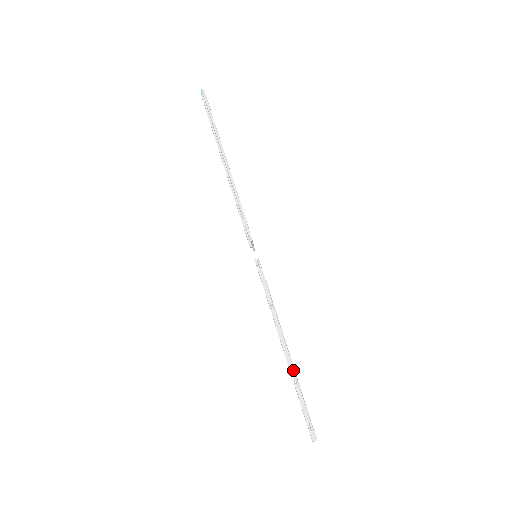
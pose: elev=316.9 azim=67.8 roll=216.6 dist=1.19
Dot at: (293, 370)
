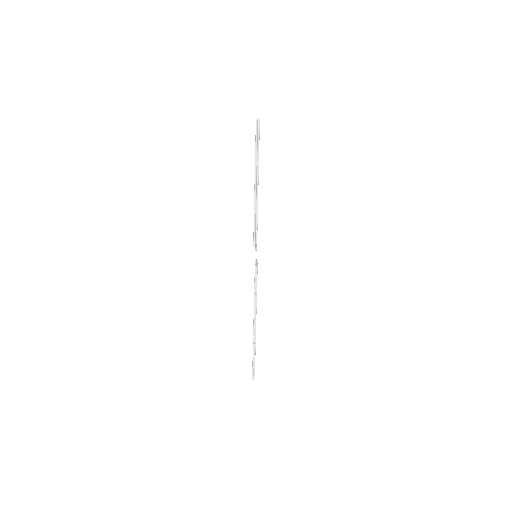
Dot at: (255, 336)
